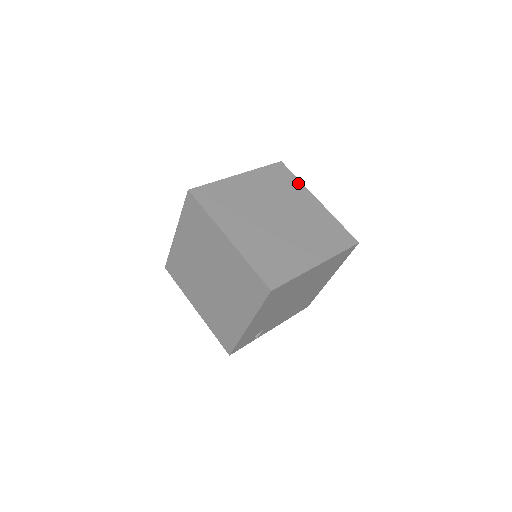
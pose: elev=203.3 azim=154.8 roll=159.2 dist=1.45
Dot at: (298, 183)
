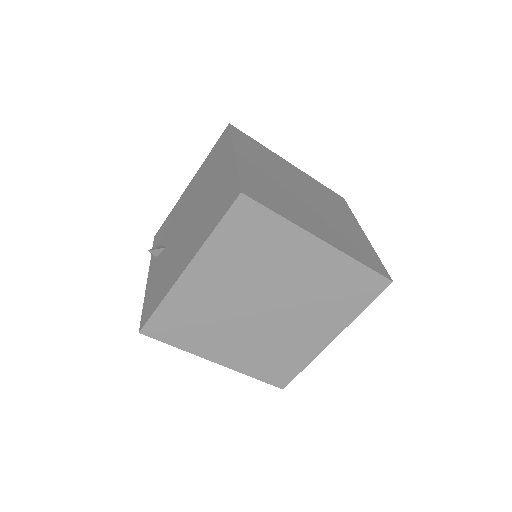
Dot at: (264, 148)
